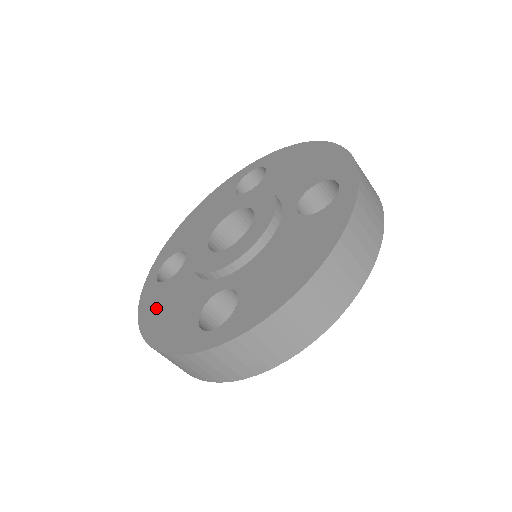
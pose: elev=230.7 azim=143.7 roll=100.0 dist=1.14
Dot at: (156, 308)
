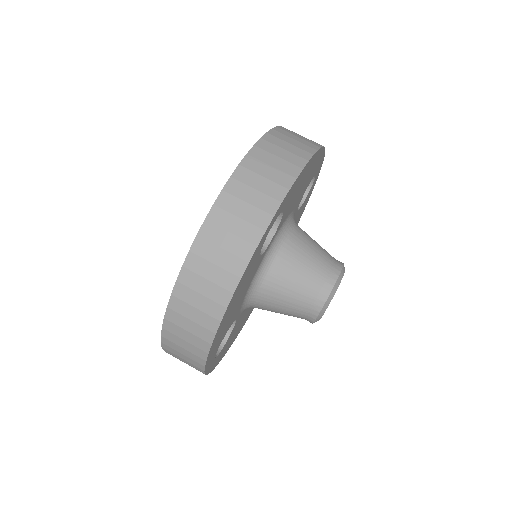
Dot at: occluded
